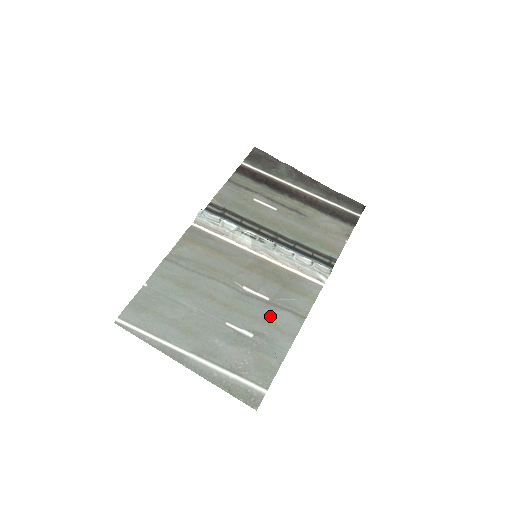
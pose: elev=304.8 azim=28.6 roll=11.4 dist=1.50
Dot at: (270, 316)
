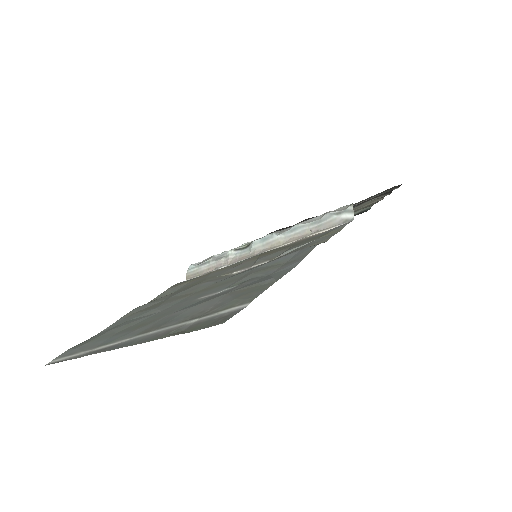
Dot at: (268, 266)
